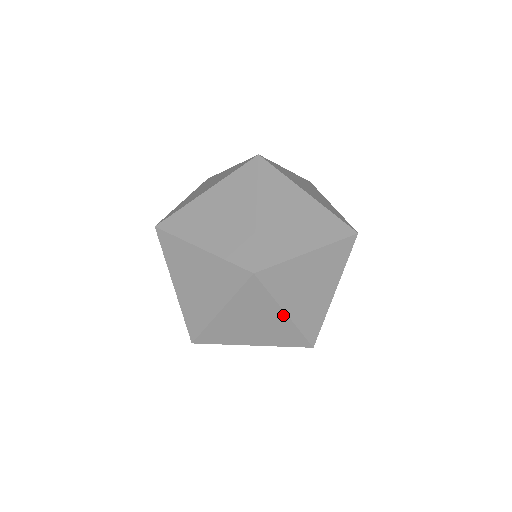
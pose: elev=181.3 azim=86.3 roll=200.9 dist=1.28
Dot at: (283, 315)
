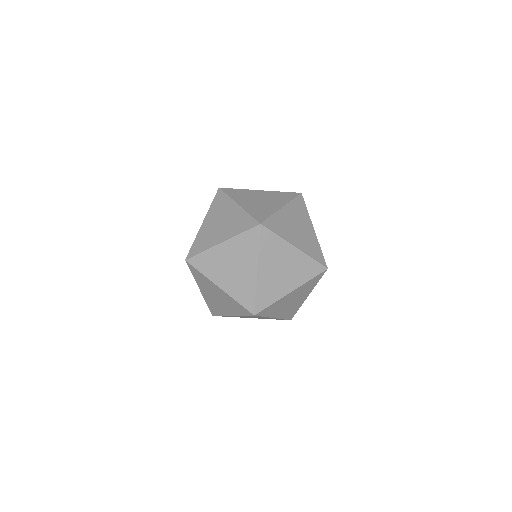
Dot at: (219, 289)
